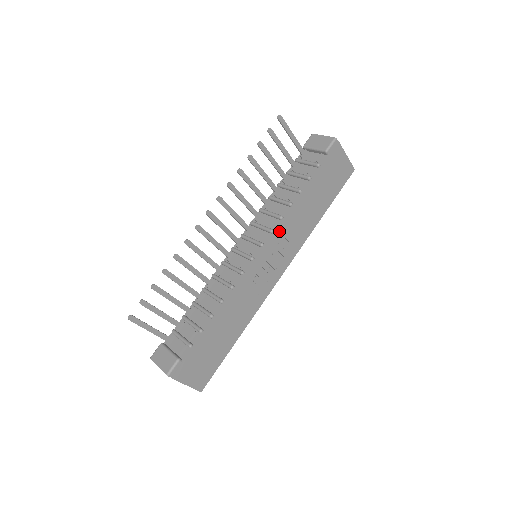
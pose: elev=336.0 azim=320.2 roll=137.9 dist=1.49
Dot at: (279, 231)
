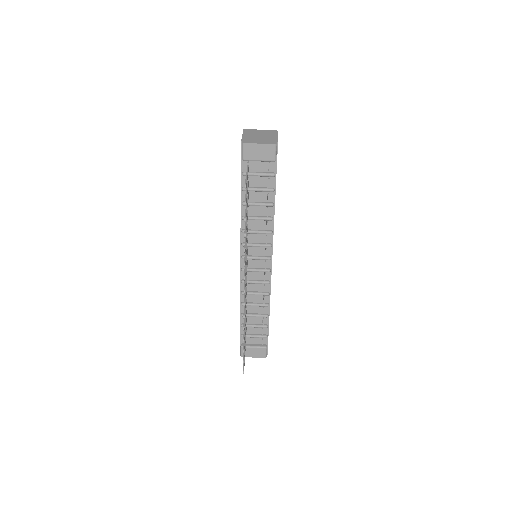
Dot at: occluded
